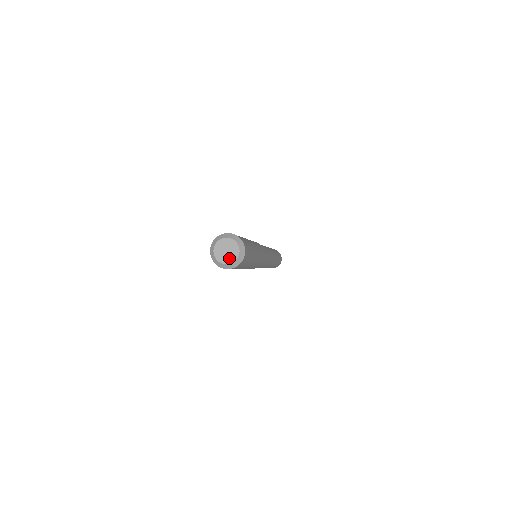
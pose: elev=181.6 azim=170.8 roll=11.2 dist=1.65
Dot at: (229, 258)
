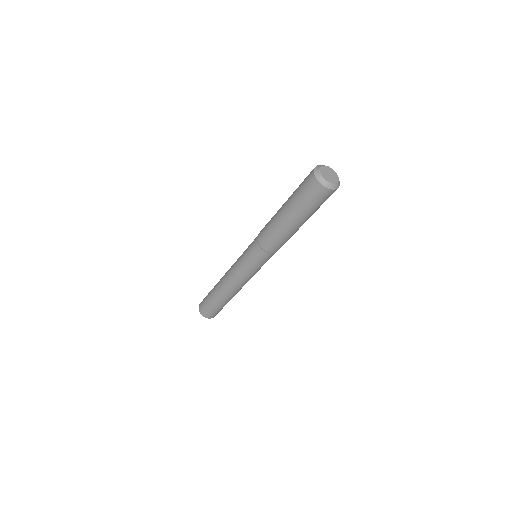
Dot at: (333, 179)
